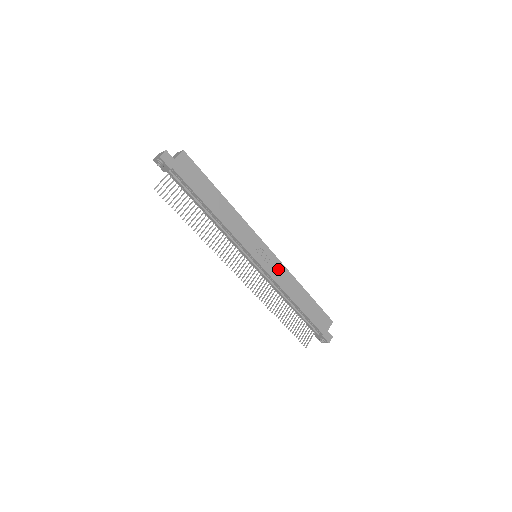
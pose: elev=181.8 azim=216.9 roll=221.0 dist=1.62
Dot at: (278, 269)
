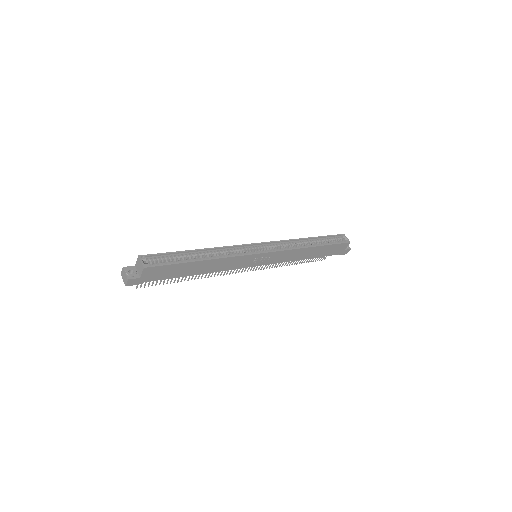
Dot at: (281, 255)
